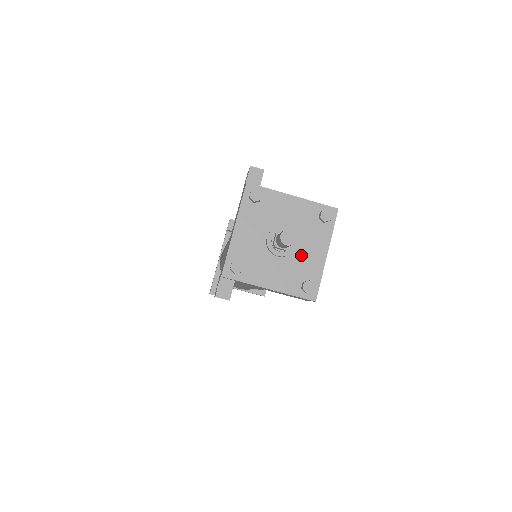
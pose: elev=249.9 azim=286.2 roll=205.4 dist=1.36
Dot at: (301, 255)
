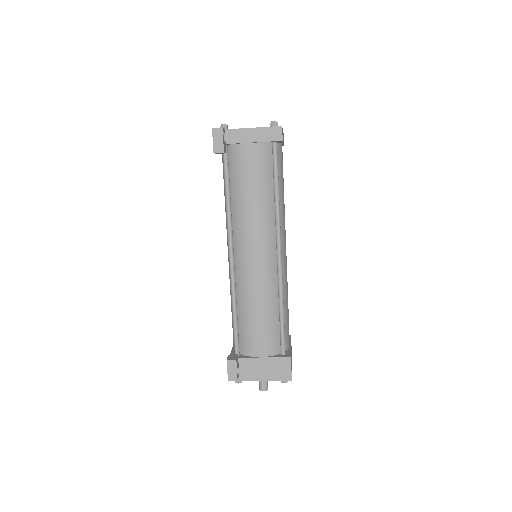
Dot at: occluded
